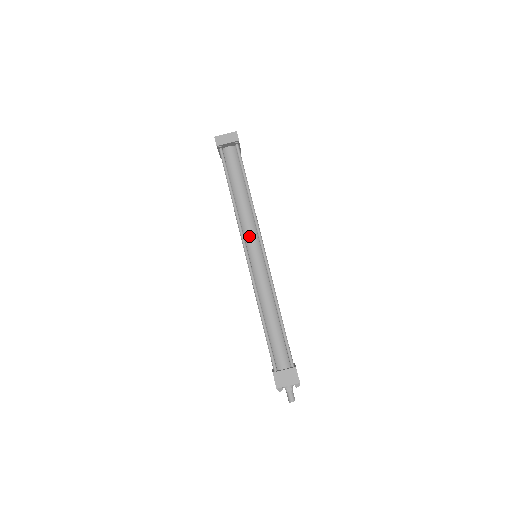
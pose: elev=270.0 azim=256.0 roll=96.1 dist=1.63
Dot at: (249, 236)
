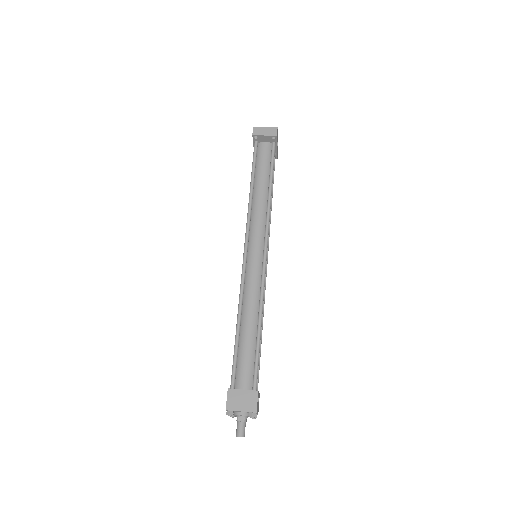
Dot at: (255, 230)
